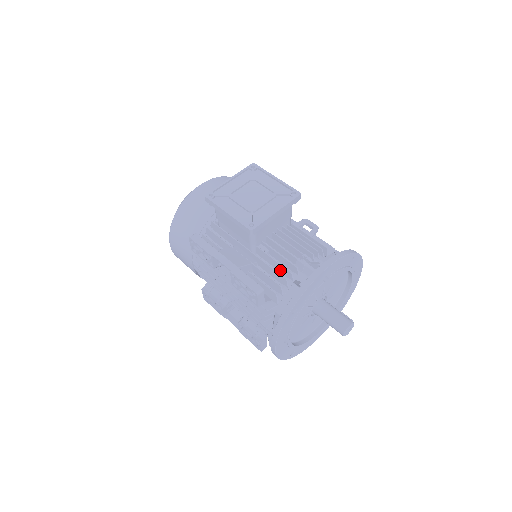
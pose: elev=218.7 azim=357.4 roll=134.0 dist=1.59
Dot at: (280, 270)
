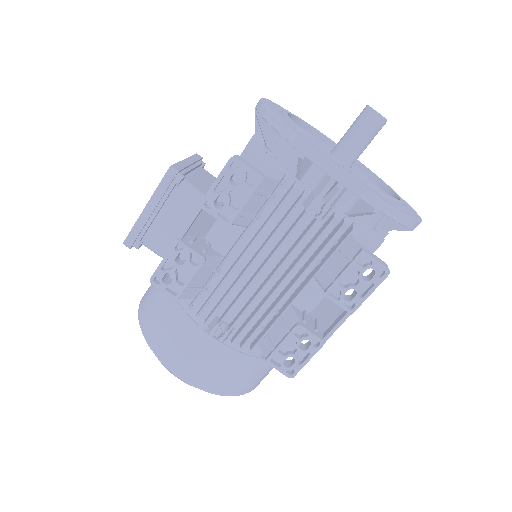
Dot at: occluded
